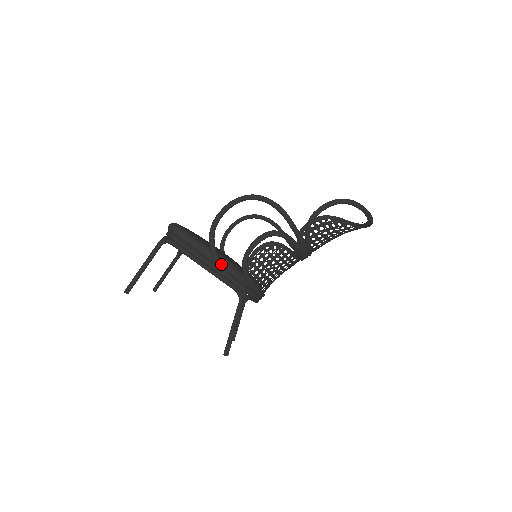
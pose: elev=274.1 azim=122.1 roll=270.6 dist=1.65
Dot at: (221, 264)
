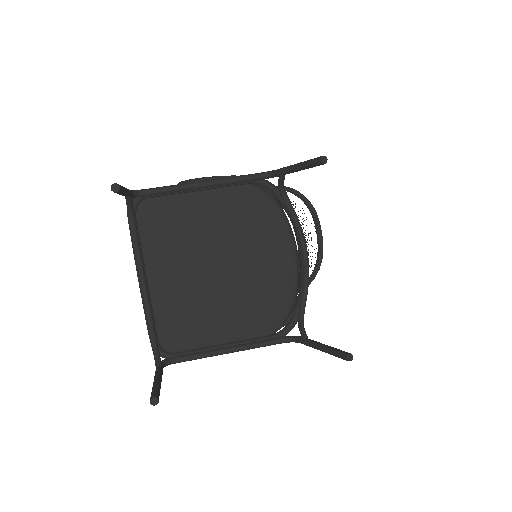
Dot at: (220, 177)
